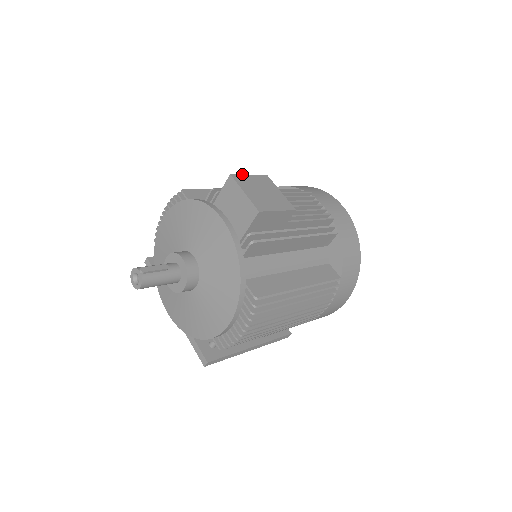
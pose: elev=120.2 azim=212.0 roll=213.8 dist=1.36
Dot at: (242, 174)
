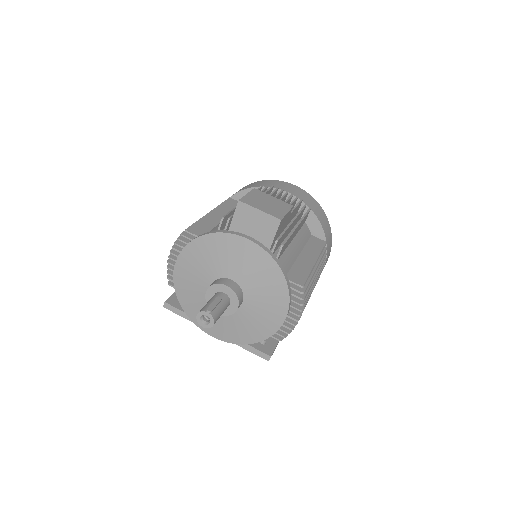
Dot at: (243, 196)
